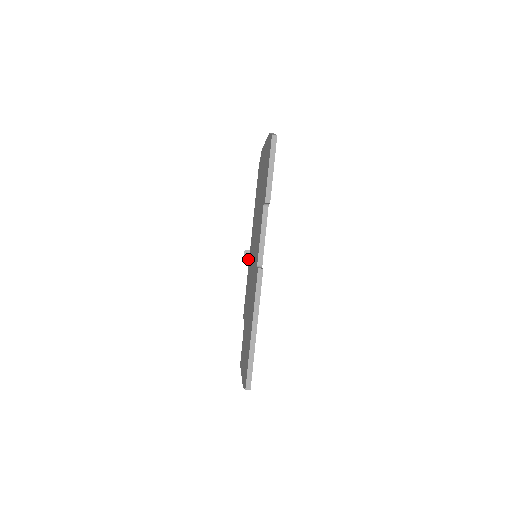
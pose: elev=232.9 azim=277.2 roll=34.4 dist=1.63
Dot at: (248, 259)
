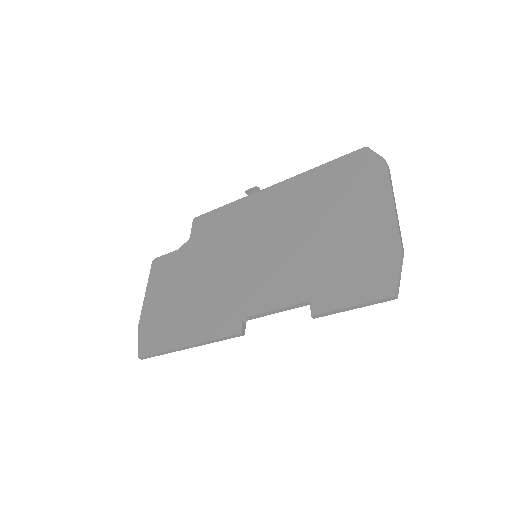
Dot at: (250, 193)
